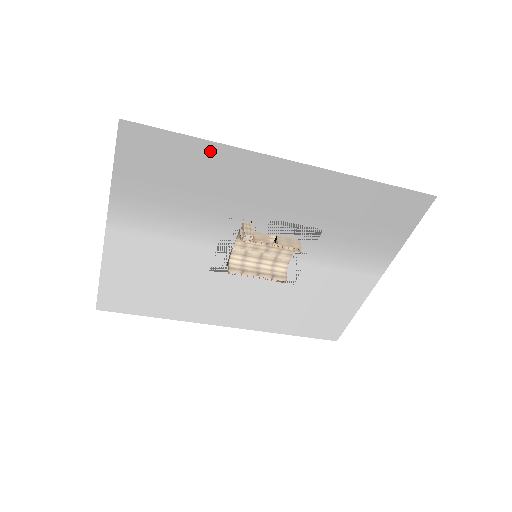
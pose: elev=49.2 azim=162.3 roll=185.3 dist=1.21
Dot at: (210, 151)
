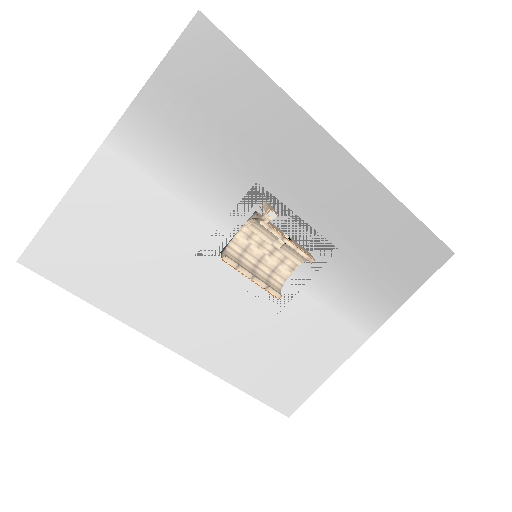
Dot at: (272, 97)
